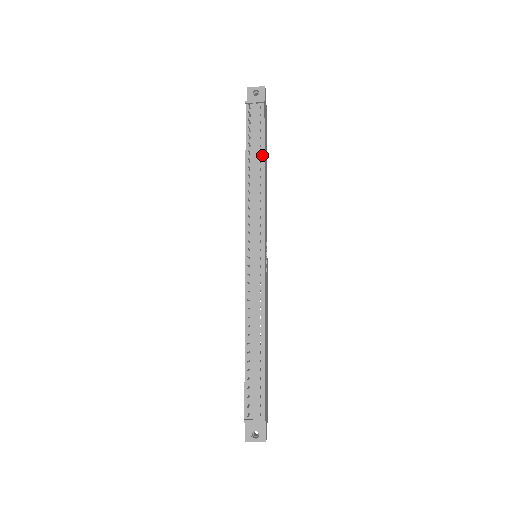
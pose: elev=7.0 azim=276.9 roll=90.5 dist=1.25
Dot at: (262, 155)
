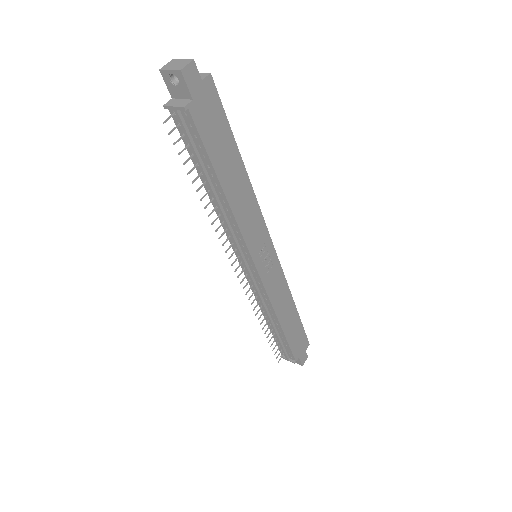
Dot at: (215, 178)
